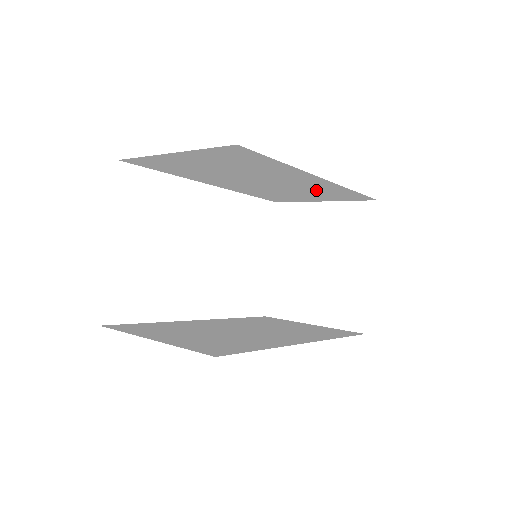
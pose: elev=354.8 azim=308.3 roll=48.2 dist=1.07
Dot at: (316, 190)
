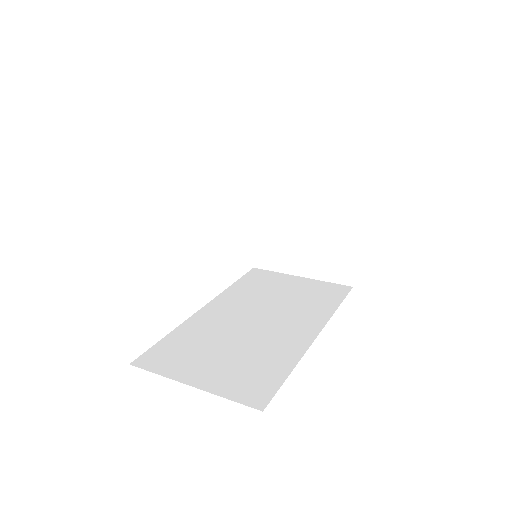
Dot at: occluded
